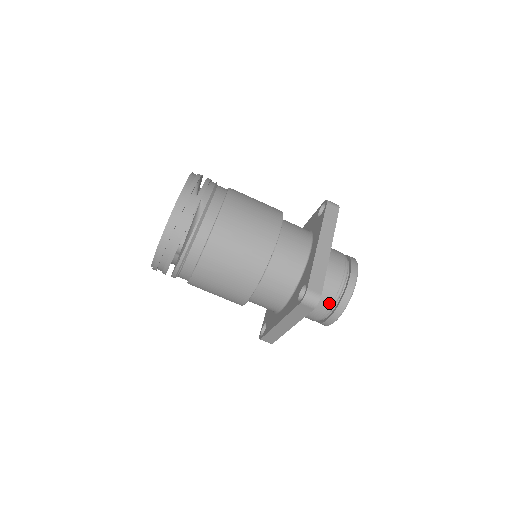
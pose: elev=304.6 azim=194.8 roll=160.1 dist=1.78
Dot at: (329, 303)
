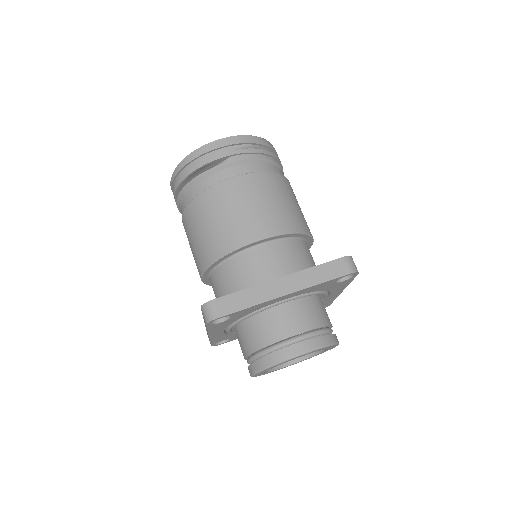
Dot at: (254, 349)
